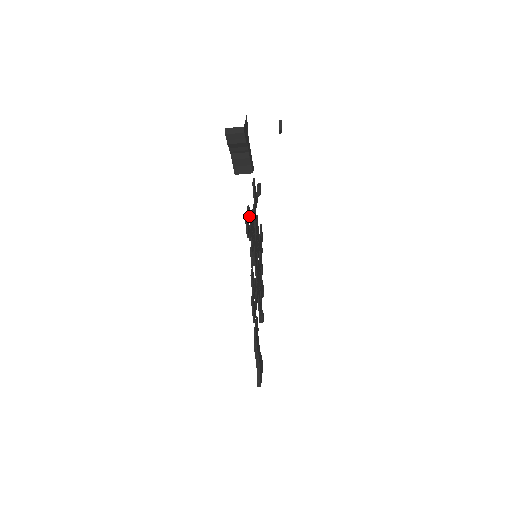
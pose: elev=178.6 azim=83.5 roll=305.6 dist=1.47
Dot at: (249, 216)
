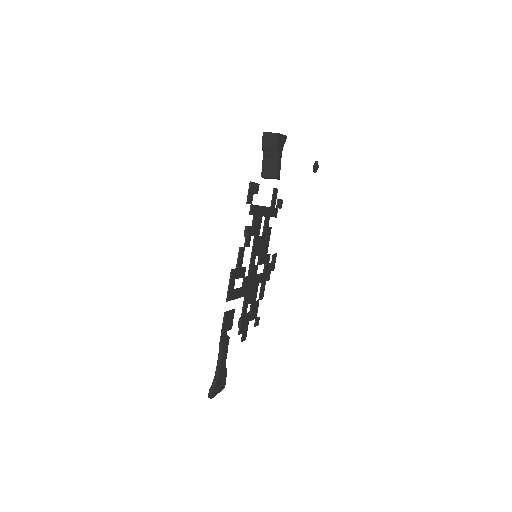
Dot at: (256, 192)
